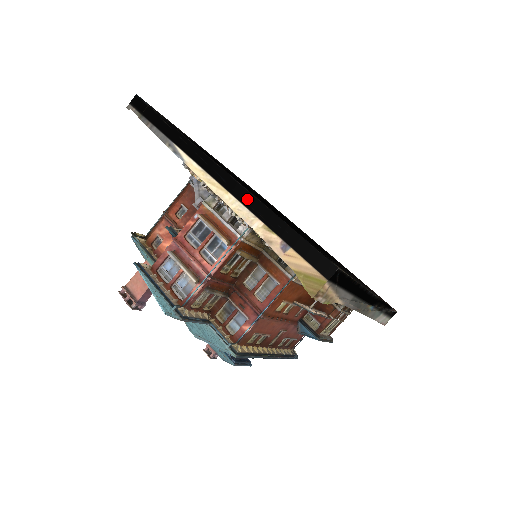
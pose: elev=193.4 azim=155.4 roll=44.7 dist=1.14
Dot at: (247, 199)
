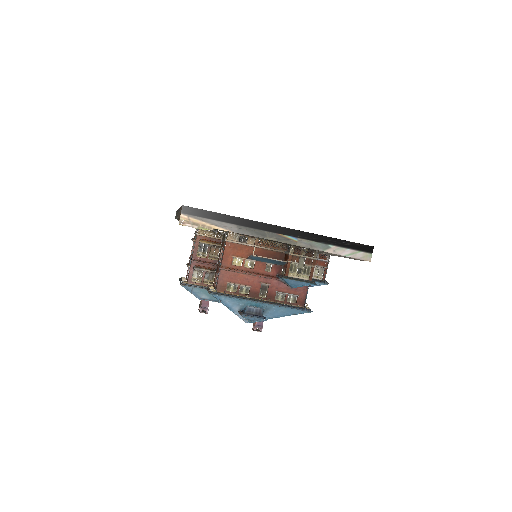
Dot at: occluded
